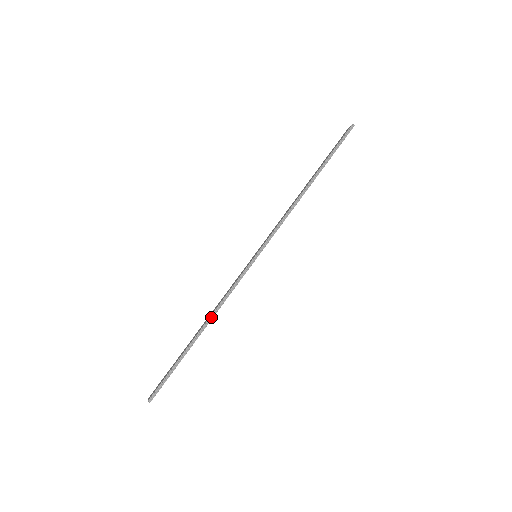
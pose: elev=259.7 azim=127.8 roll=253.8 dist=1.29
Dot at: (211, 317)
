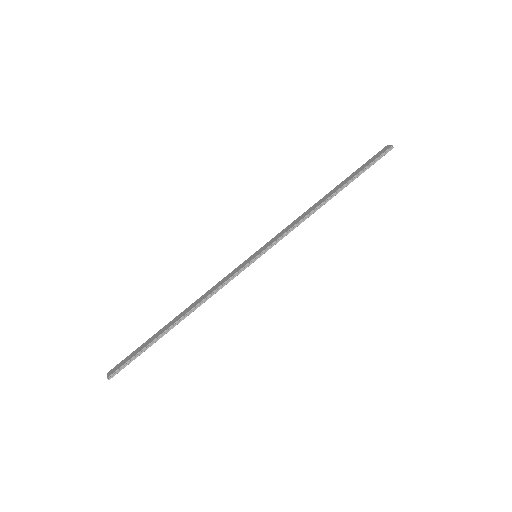
Dot at: (194, 308)
